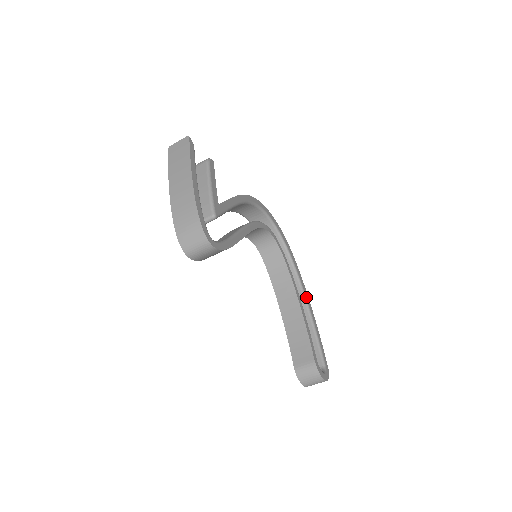
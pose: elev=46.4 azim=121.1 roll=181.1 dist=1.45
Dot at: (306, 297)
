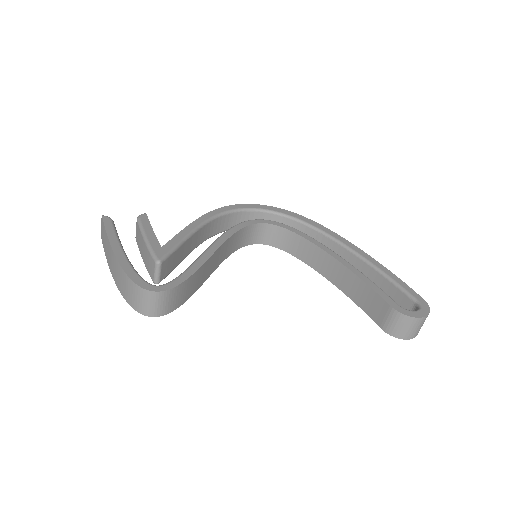
Dot at: (351, 248)
